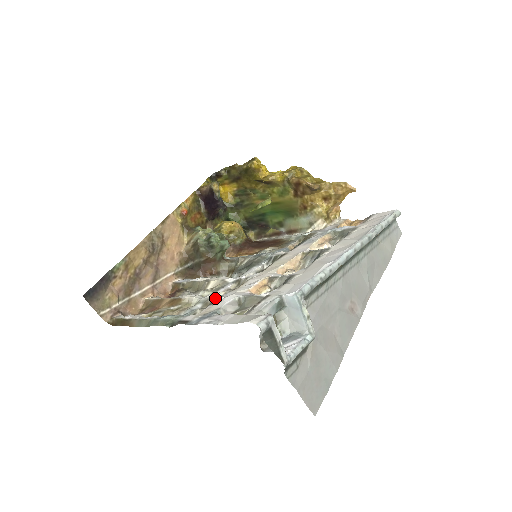
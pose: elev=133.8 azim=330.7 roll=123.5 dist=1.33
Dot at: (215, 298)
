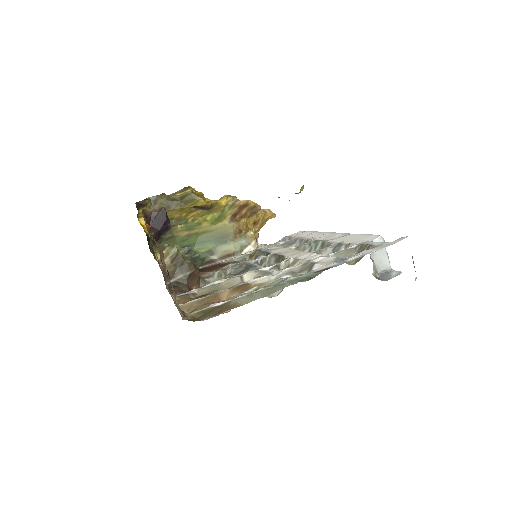
Dot at: (301, 265)
